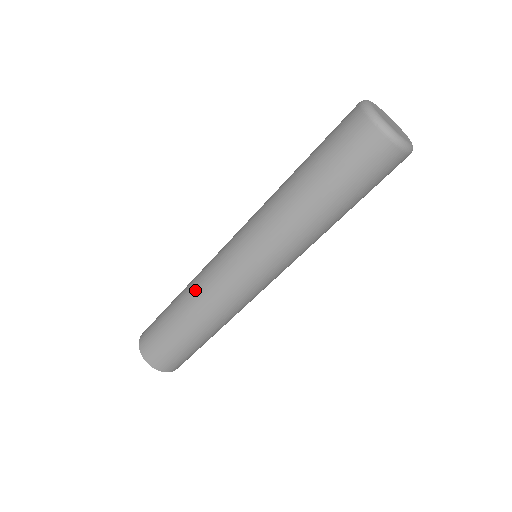
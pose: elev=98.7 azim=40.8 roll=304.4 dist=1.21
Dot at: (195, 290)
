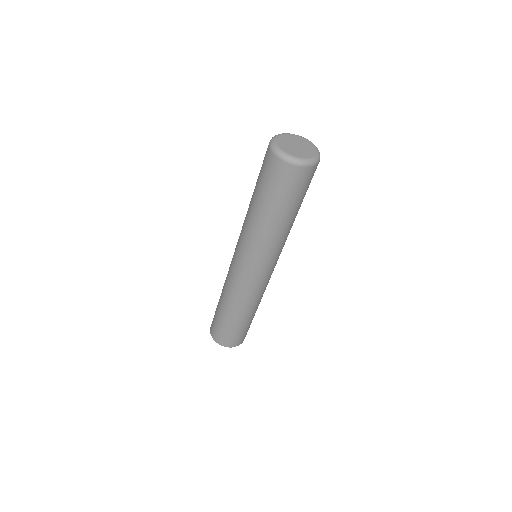
Dot at: occluded
